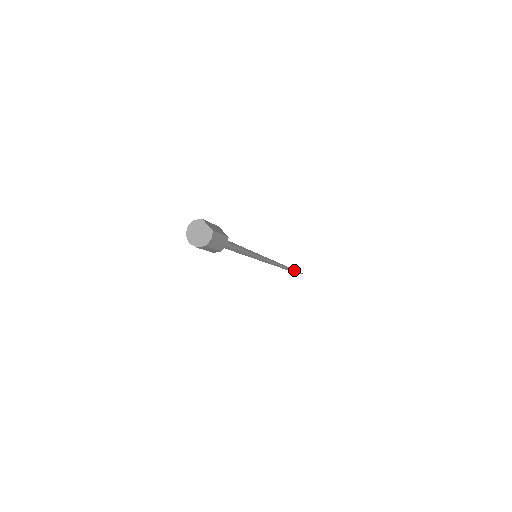
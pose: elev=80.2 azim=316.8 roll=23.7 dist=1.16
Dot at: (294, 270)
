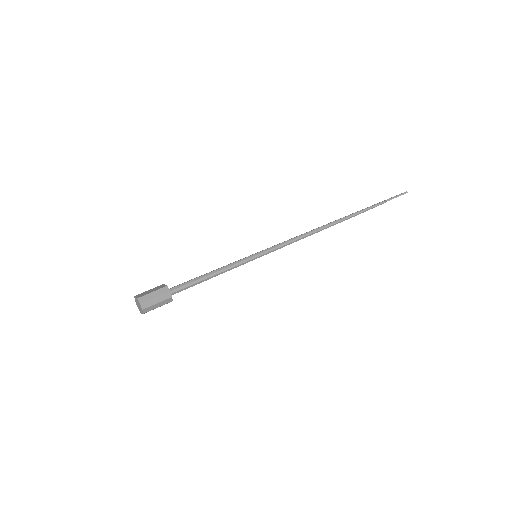
Dot at: (376, 205)
